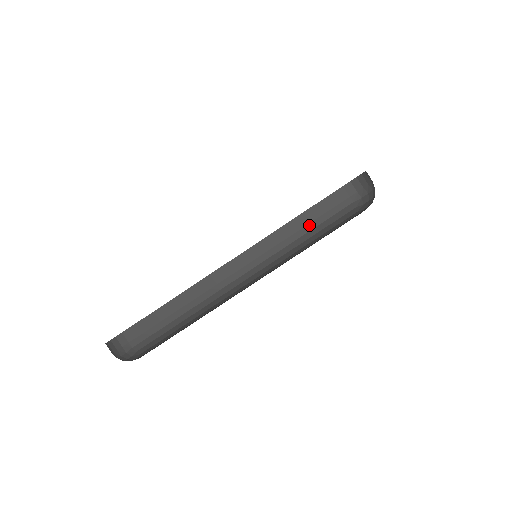
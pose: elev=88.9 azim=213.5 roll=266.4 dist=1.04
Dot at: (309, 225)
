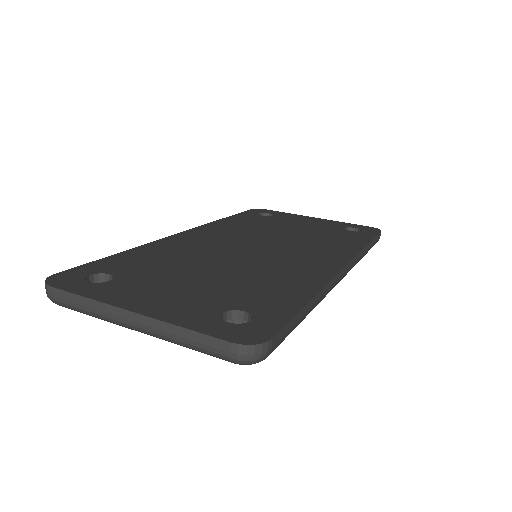
Dot at: (192, 341)
